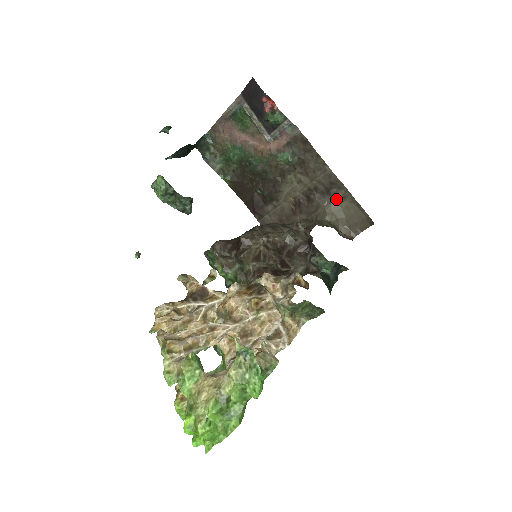
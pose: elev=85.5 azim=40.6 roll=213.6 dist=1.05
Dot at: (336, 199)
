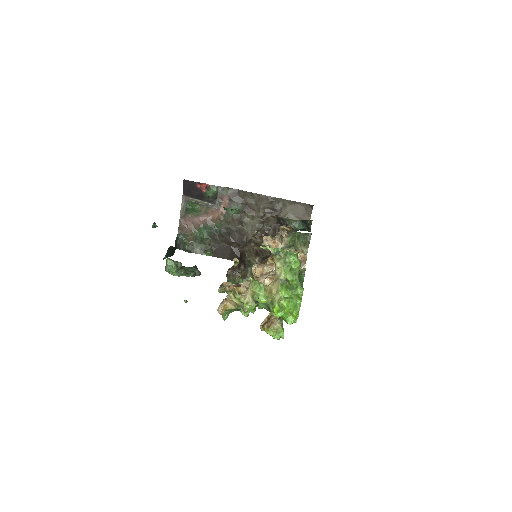
Dot at: (281, 210)
